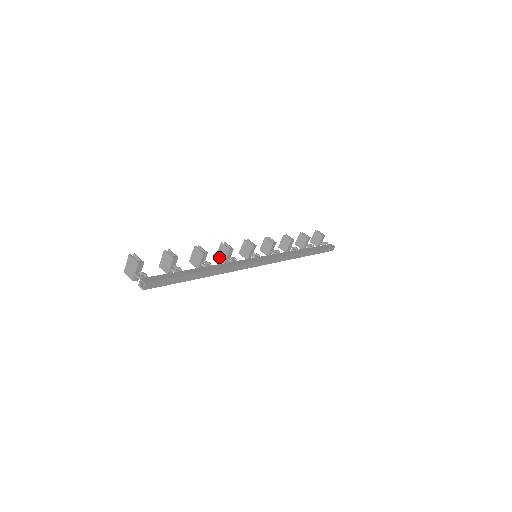
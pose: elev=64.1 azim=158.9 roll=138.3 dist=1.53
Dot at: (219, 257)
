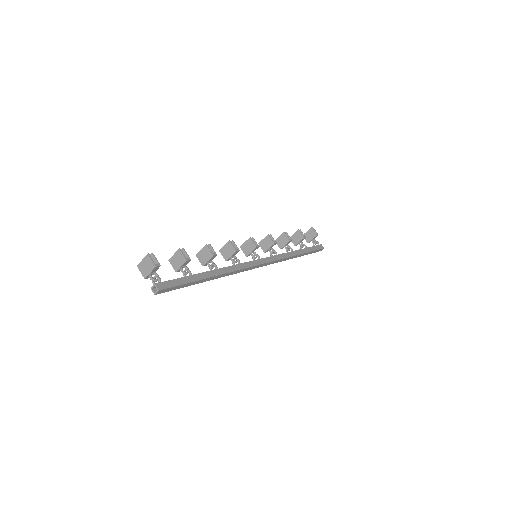
Dot at: (223, 252)
